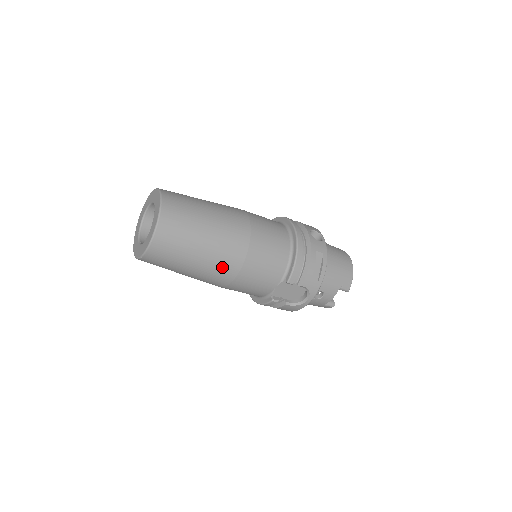
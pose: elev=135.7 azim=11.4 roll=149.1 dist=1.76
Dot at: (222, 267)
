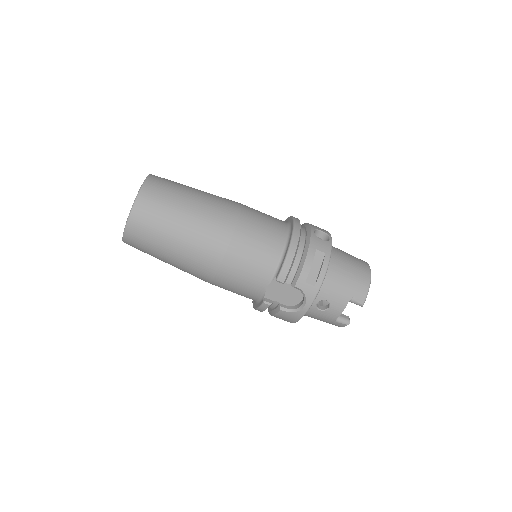
Dot at: (202, 255)
